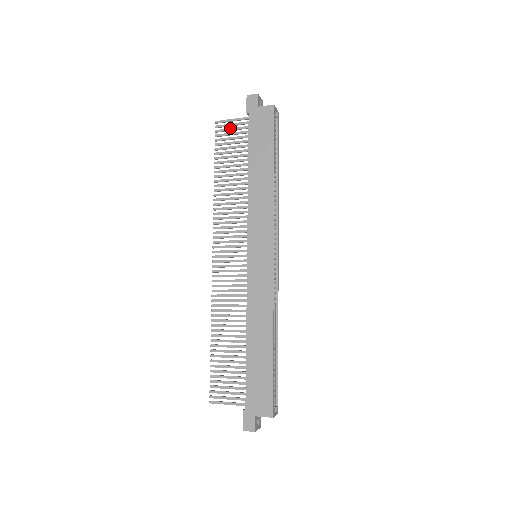
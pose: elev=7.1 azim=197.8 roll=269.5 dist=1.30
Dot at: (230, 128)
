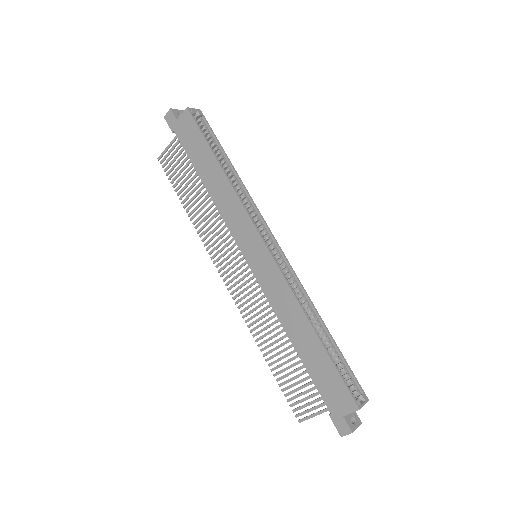
Dot at: (170, 156)
